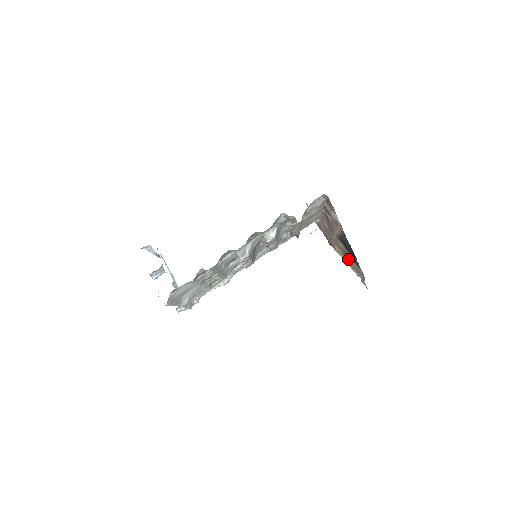
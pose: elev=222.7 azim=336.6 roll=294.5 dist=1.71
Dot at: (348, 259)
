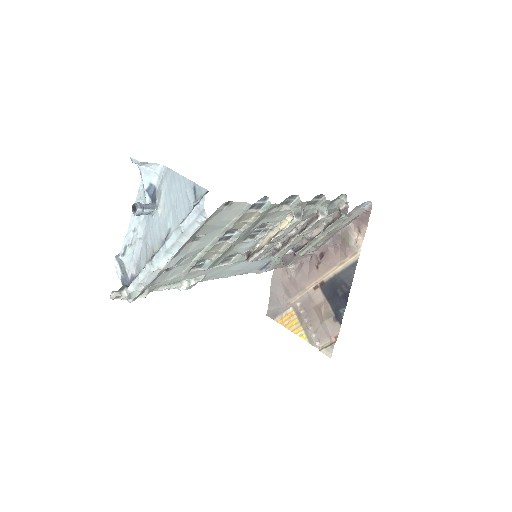
Dot at: (312, 320)
